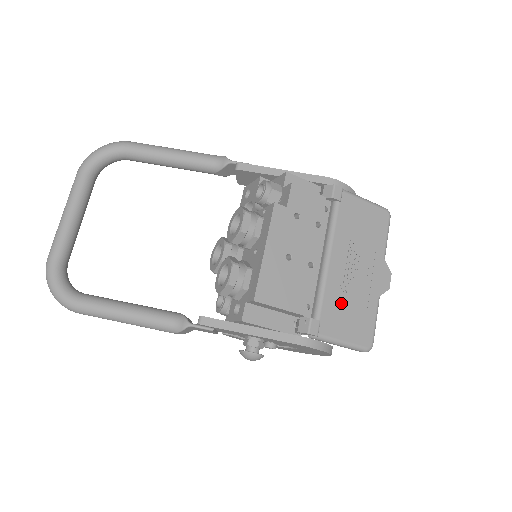
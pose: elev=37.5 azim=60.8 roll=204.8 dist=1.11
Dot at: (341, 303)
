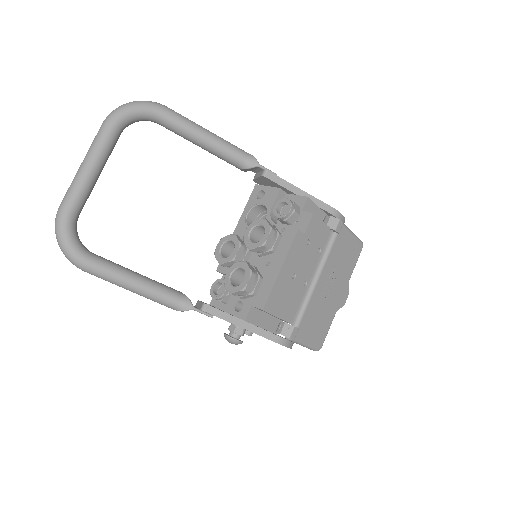
Dot at: (314, 315)
